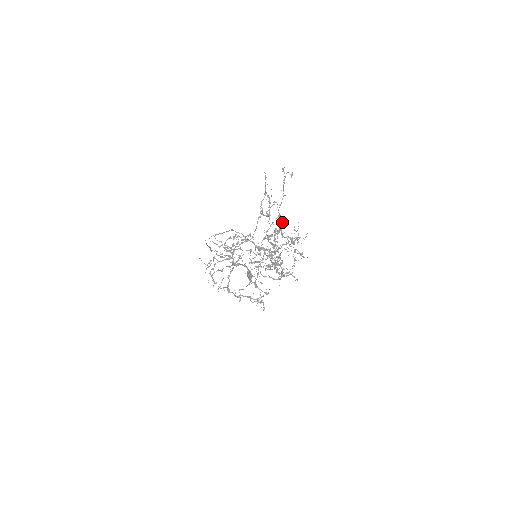
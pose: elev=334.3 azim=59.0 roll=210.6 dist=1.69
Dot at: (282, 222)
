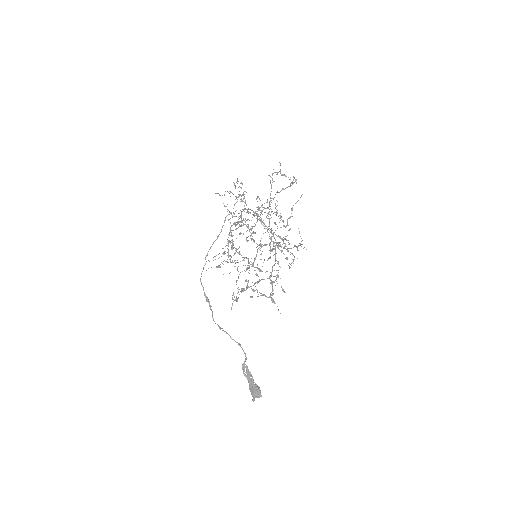
Dot at: occluded
